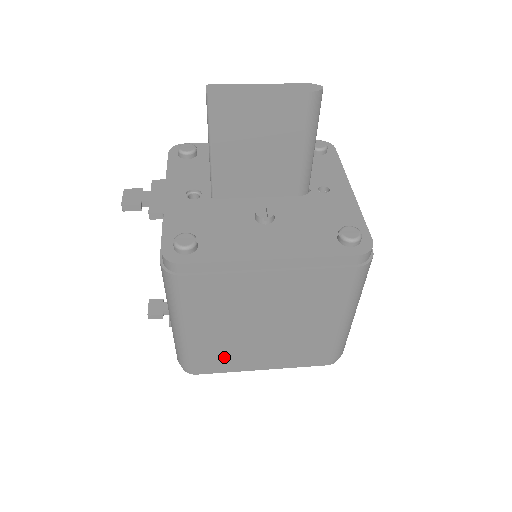
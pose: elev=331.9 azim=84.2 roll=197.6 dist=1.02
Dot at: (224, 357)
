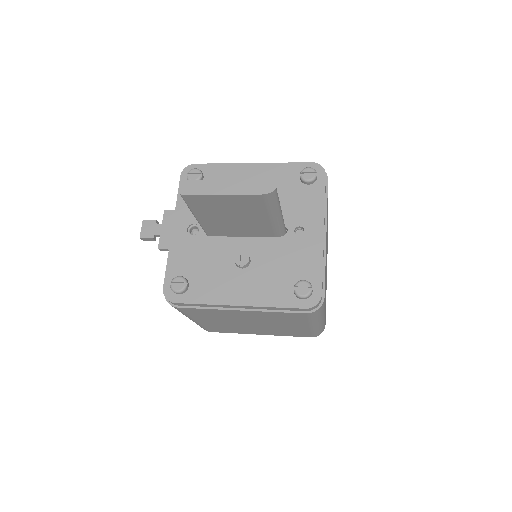
Dot at: (228, 330)
